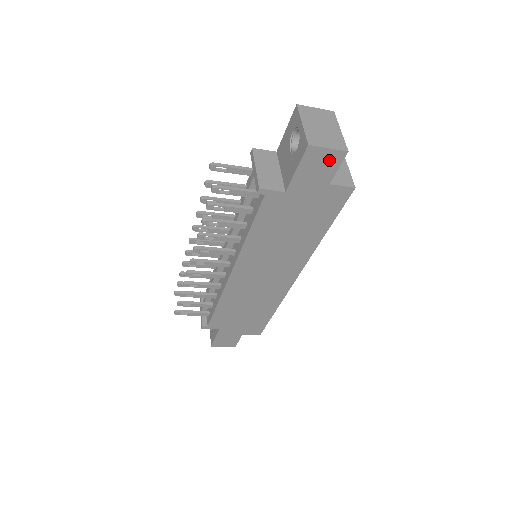
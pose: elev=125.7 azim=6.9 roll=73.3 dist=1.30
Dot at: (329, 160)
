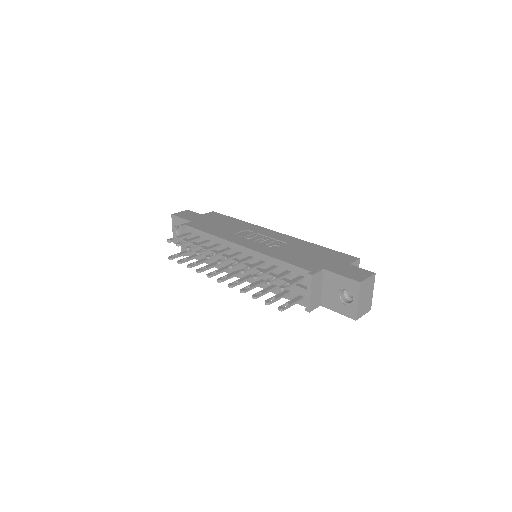
Dot at: occluded
